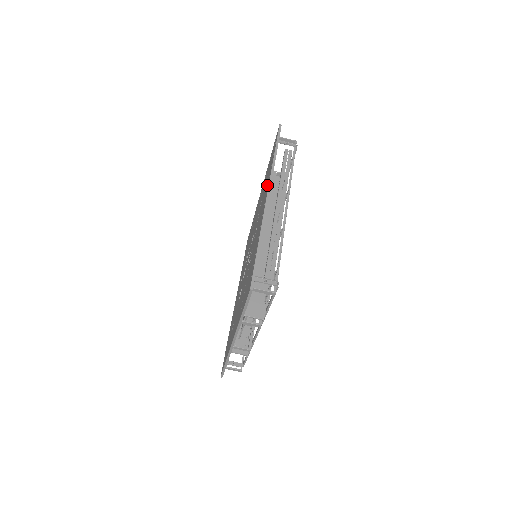
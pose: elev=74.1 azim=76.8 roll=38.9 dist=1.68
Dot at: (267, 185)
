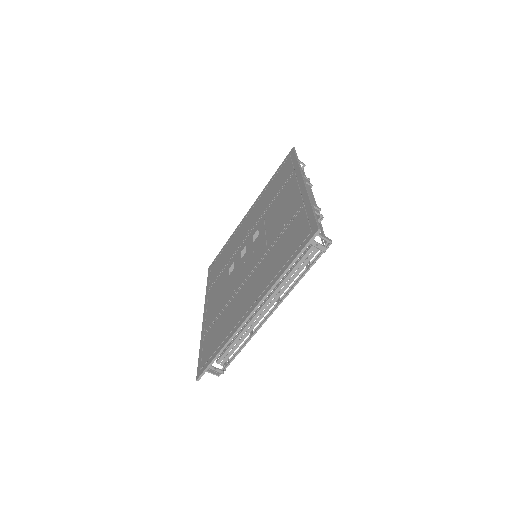
Dot at: (264, 286)
